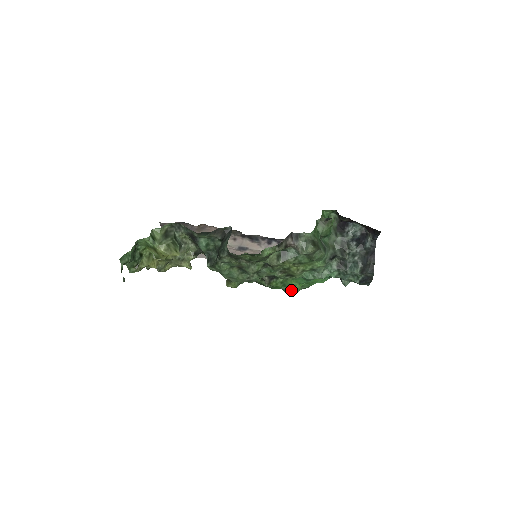
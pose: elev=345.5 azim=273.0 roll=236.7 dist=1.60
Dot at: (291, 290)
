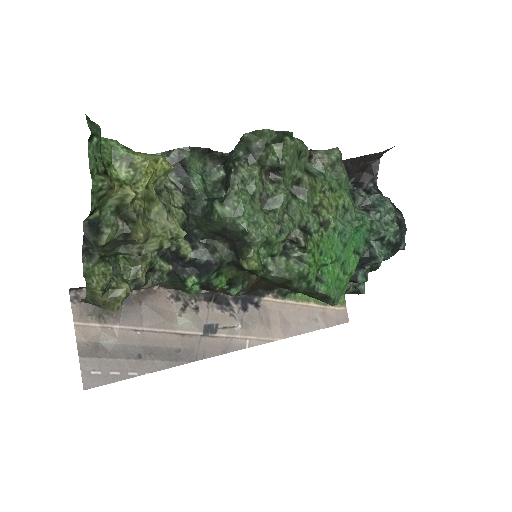
Dot at: (327, 283)
